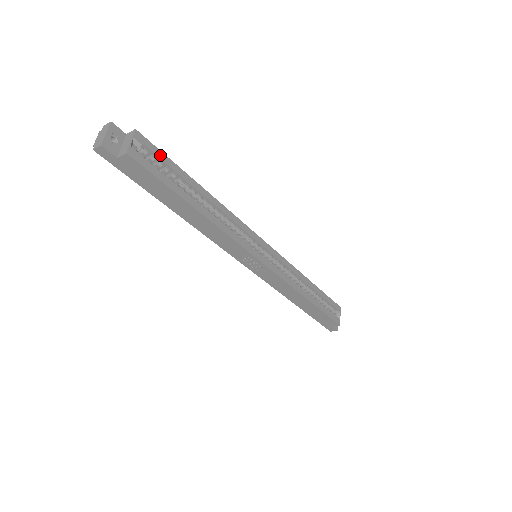
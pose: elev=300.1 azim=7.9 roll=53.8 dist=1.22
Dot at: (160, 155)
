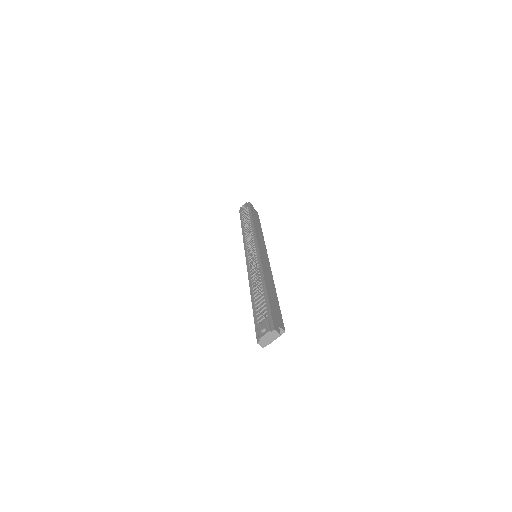
Dot at: occluded
